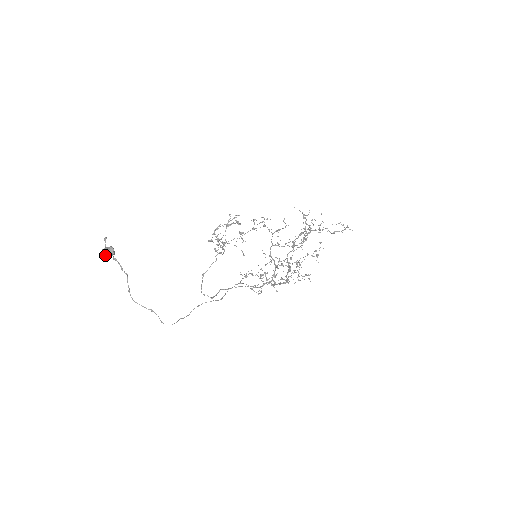
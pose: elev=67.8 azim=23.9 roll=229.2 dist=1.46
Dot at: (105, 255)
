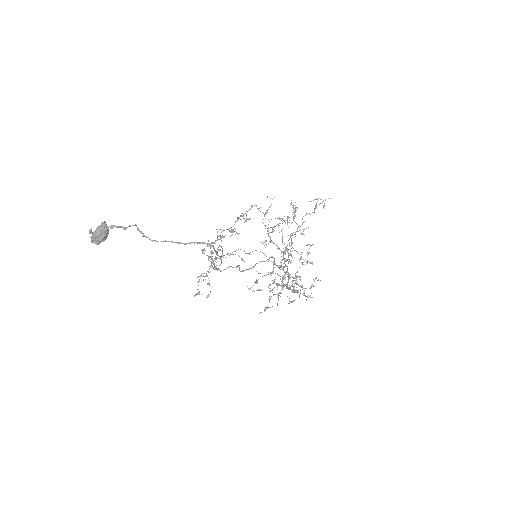
Dot at: (97, 235)
